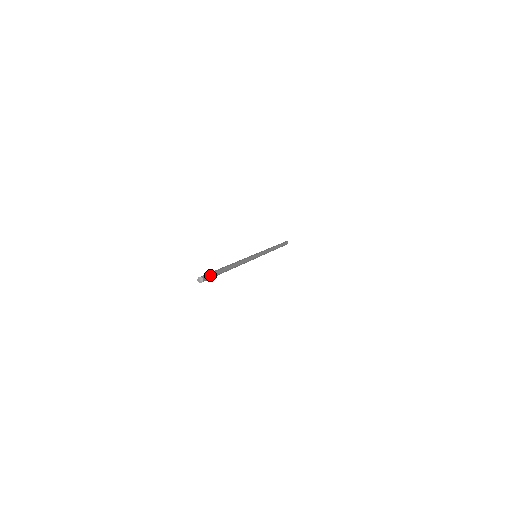
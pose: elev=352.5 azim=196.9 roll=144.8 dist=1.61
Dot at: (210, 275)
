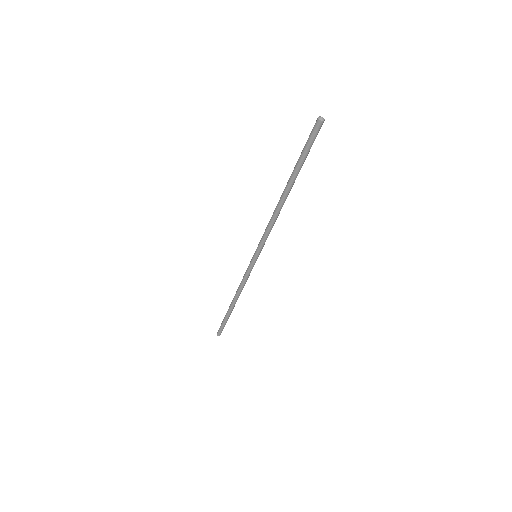
Dot at: occluded
